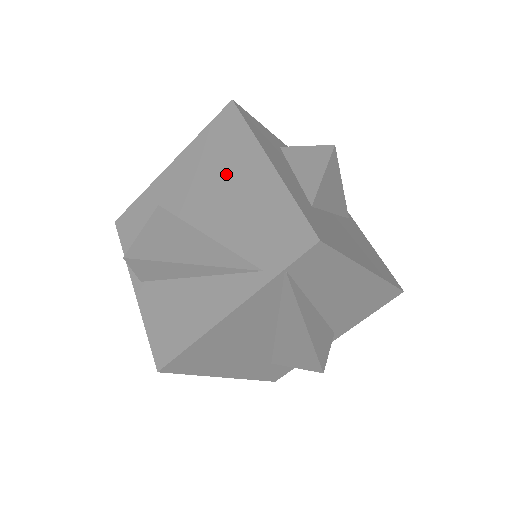
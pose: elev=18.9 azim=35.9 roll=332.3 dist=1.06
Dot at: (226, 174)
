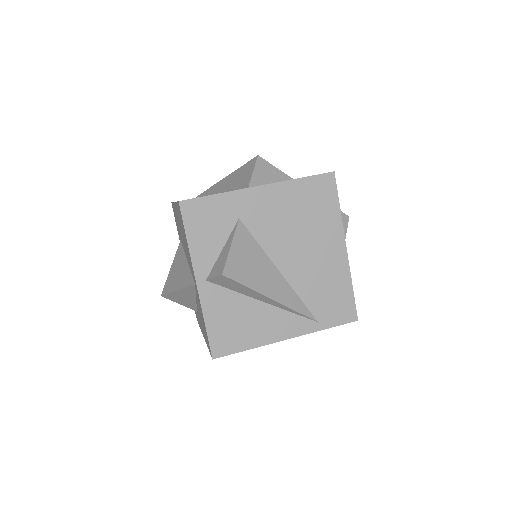
Dot at: (311, 235)
